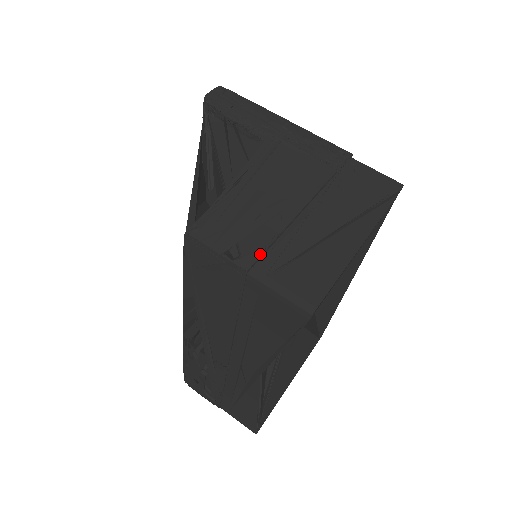
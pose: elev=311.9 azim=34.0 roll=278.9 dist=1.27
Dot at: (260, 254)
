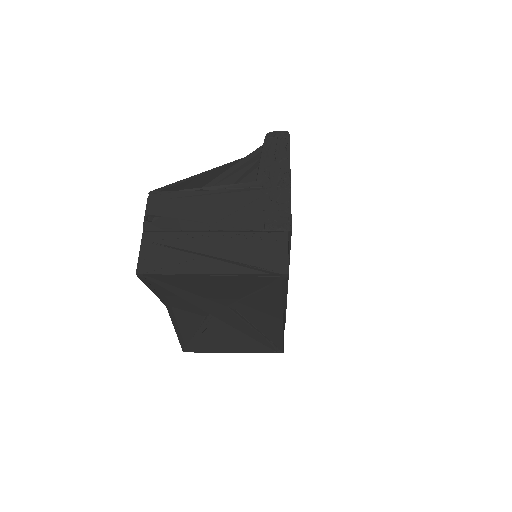
Dot at: (159, 229)
